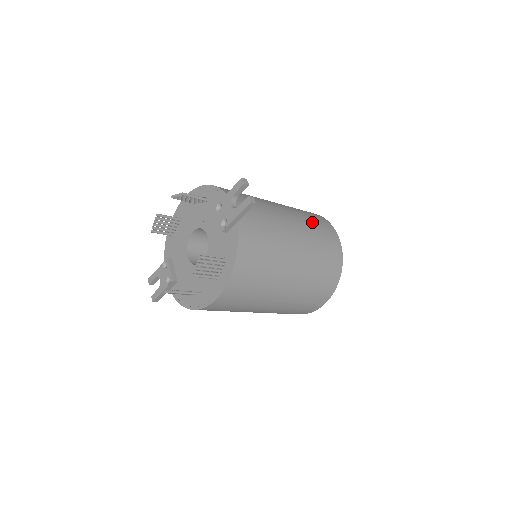
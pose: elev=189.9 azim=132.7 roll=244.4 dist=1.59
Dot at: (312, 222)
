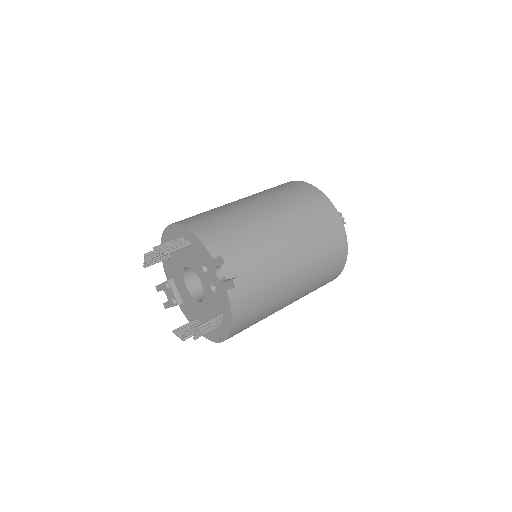
Dot at: (311, 222)
